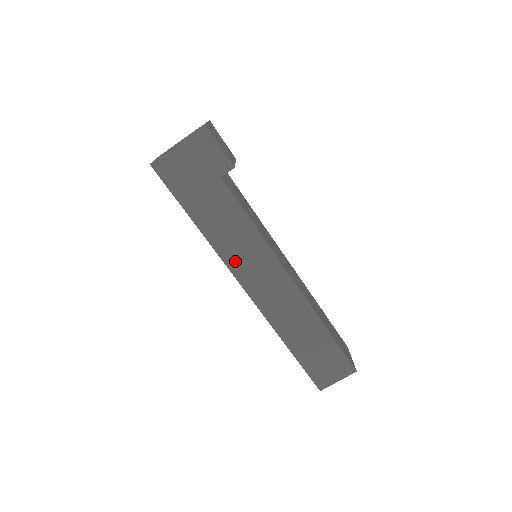
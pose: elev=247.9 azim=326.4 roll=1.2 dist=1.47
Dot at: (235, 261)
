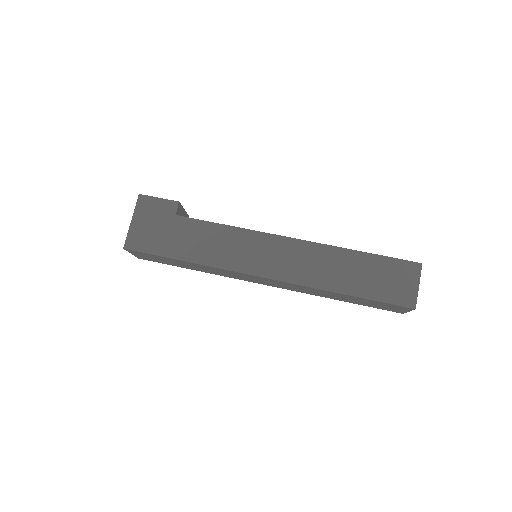
Dot at: (237, 262)
